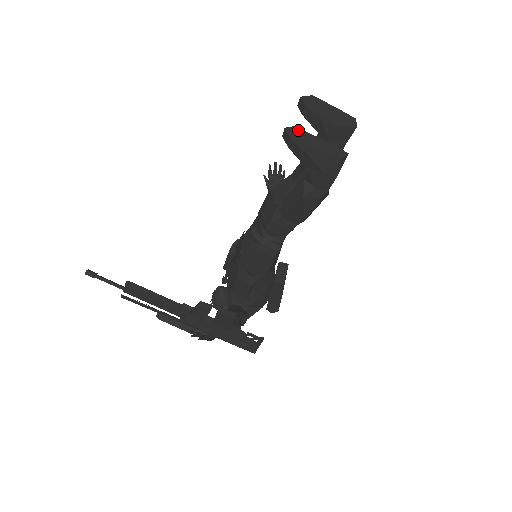
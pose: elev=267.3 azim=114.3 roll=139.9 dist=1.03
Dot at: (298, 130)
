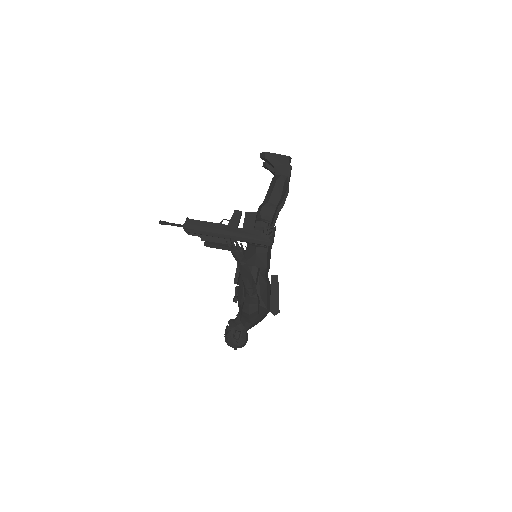
Dot at: occluded
